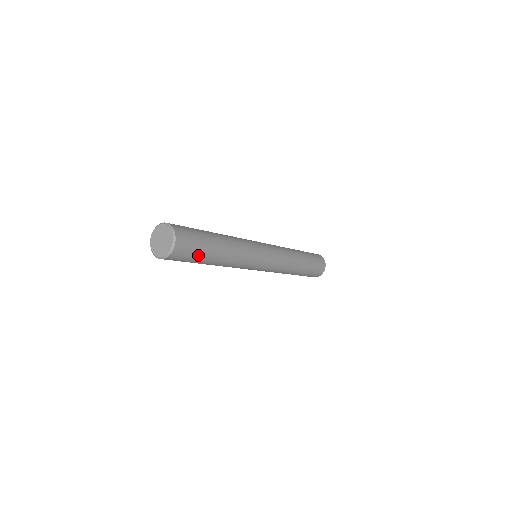
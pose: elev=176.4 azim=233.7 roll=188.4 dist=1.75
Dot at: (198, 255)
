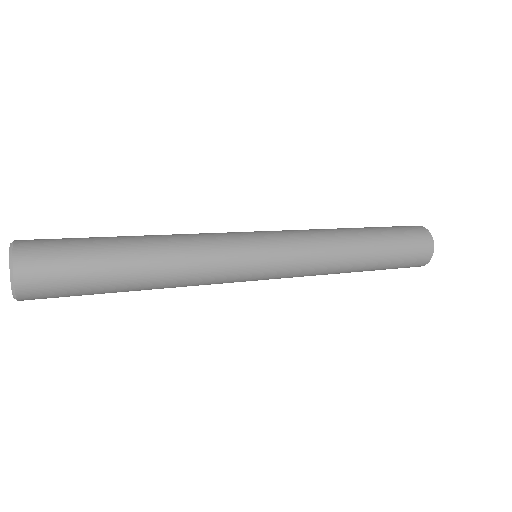
Dot at: (83, 276)
